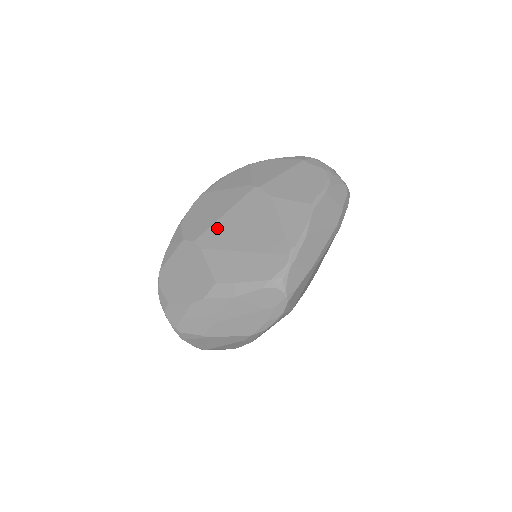
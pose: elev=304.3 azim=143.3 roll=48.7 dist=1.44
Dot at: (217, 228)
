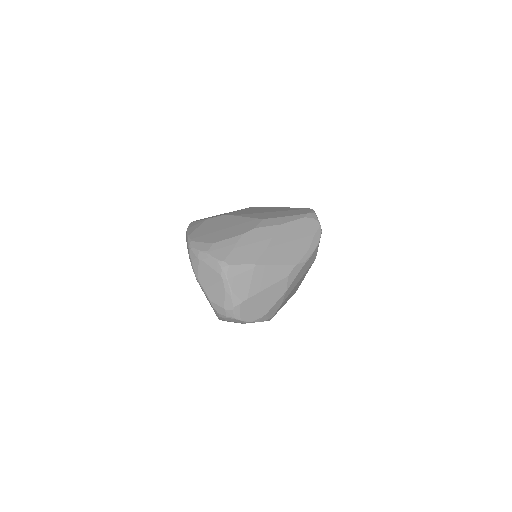
Dot at: (237, 212)
